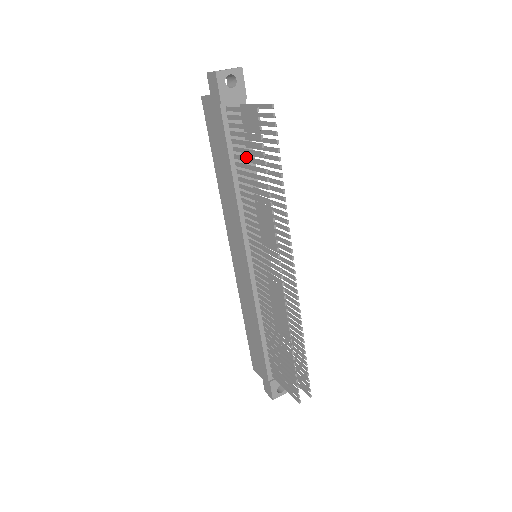
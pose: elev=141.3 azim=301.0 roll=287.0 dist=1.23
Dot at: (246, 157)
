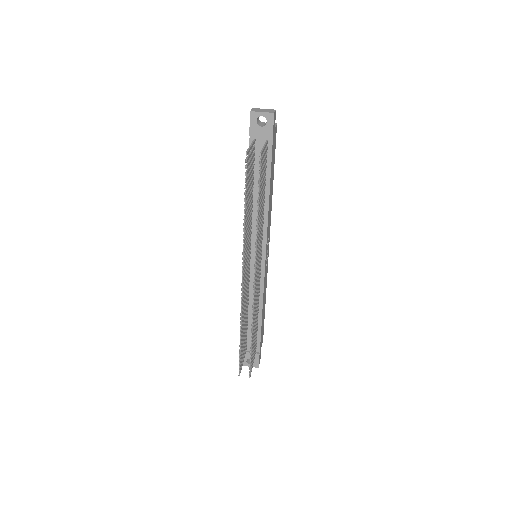
Dot at: (249, 182)
